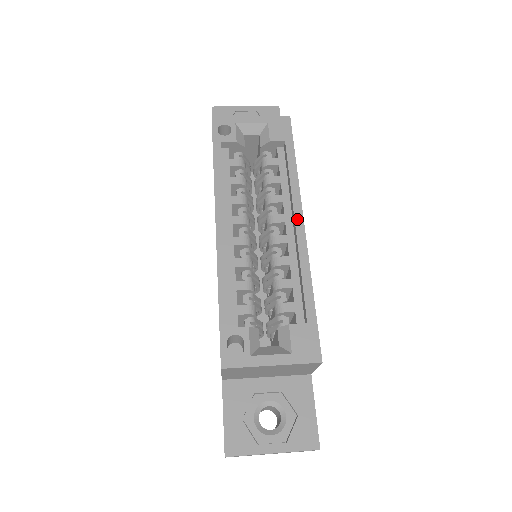
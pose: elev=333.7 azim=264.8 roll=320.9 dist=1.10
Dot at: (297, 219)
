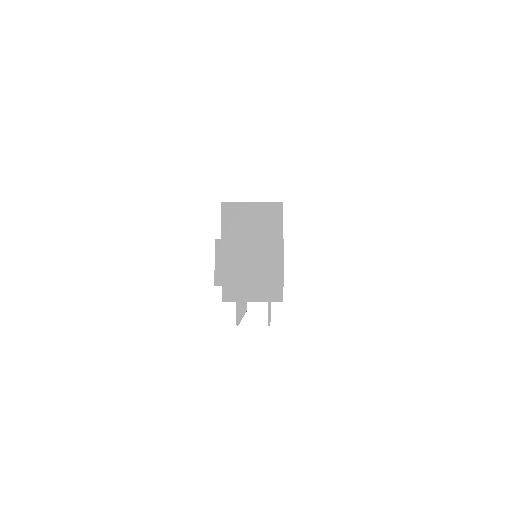
Dot at: occluded
